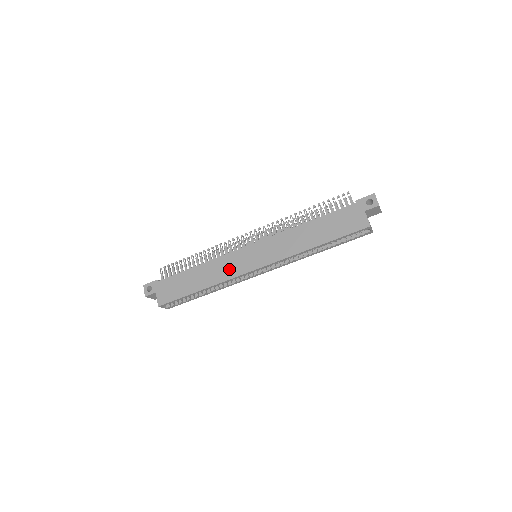
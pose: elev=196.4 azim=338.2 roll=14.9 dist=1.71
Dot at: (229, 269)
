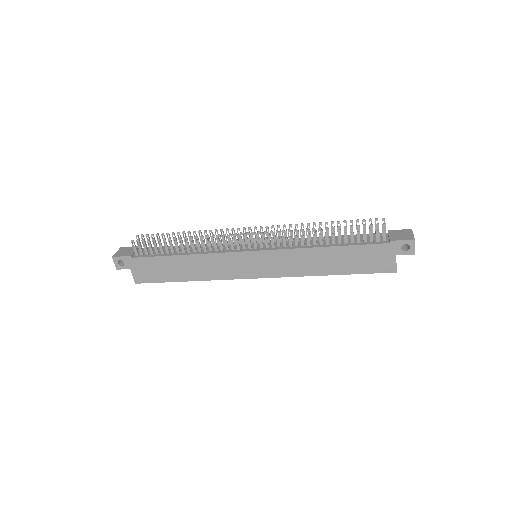
Dot at: (224, 270)
